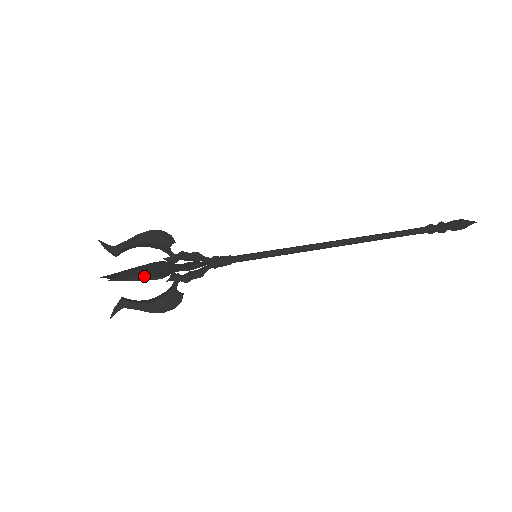
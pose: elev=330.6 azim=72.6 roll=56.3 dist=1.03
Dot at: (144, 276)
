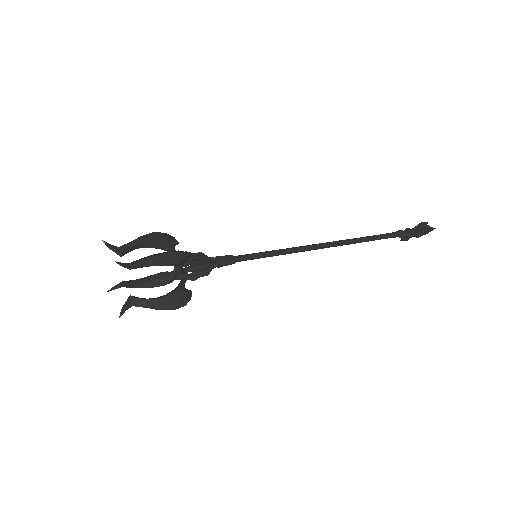
Dot at: (157, 263)
